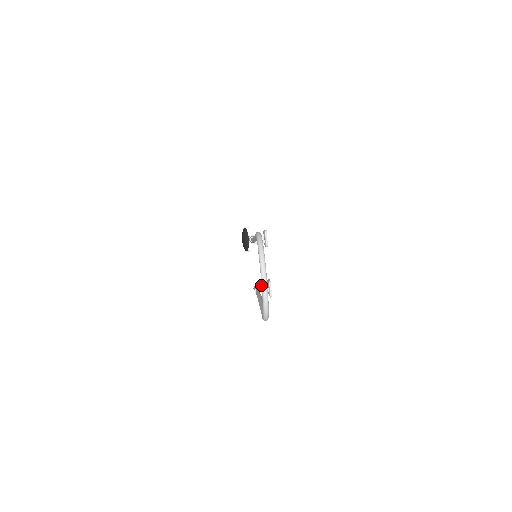
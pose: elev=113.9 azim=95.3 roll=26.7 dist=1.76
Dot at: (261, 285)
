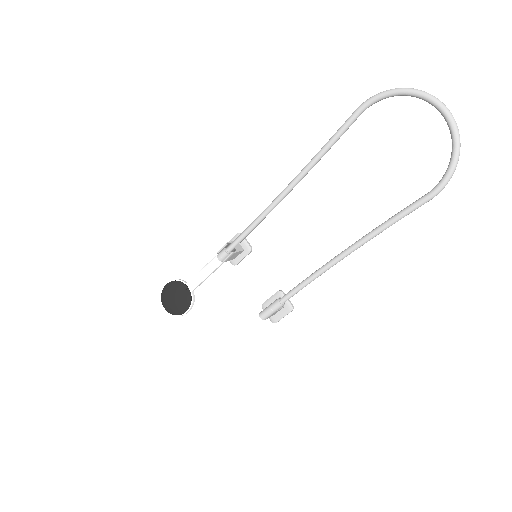
Dot at: occluded
